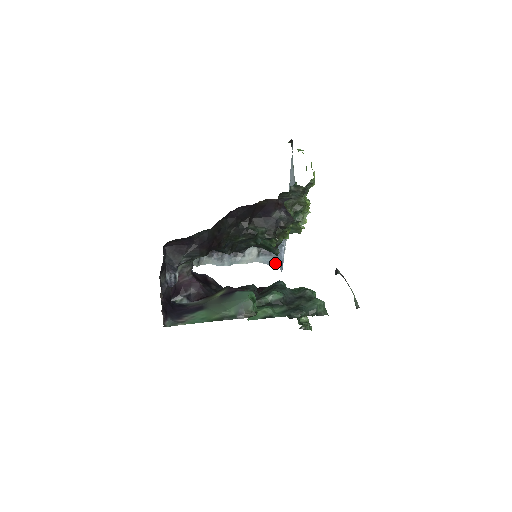
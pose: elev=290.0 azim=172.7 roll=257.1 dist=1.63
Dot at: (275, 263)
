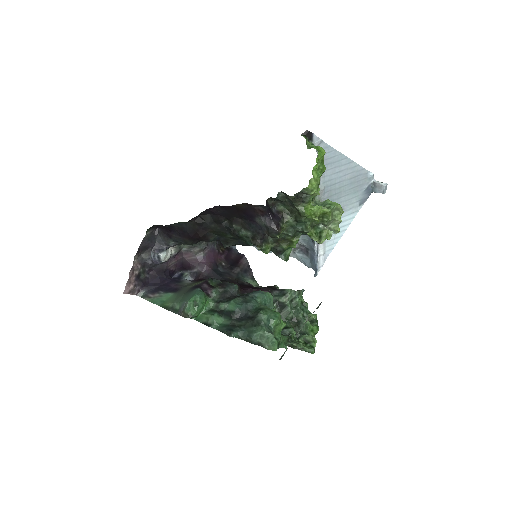
Dot at: (311, 265)
